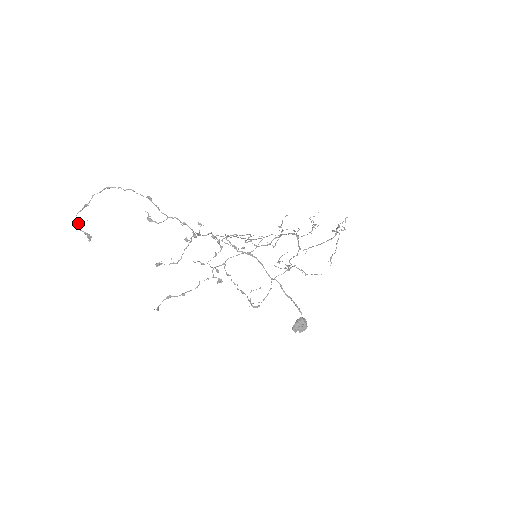
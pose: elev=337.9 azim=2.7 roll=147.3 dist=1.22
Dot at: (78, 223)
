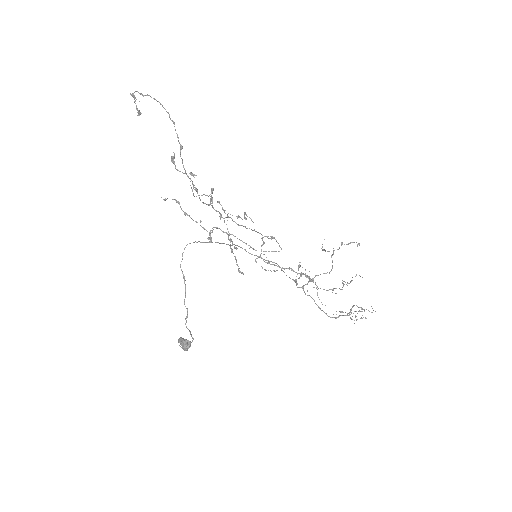
Dot at: (134, 97)
